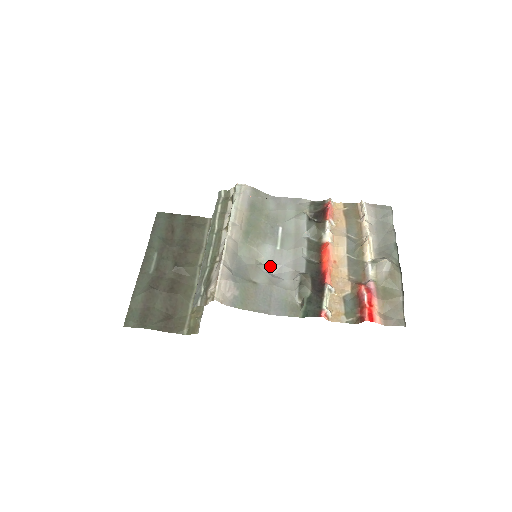
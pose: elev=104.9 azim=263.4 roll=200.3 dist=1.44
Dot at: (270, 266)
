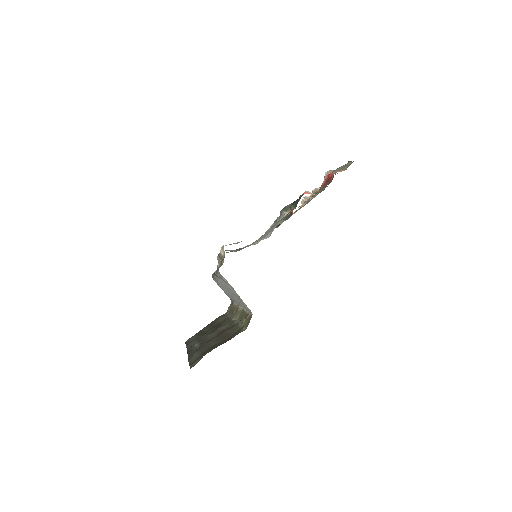
Dot at: occluded
